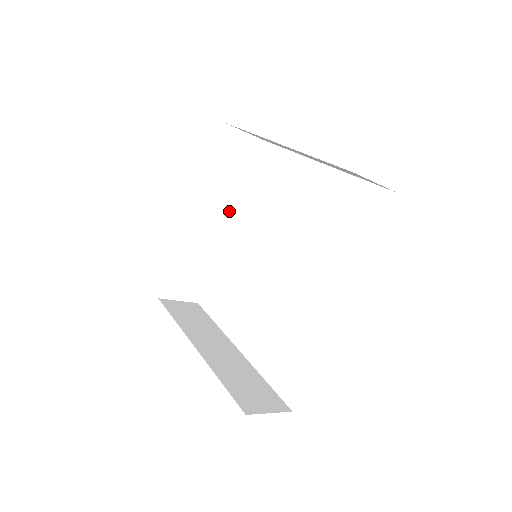
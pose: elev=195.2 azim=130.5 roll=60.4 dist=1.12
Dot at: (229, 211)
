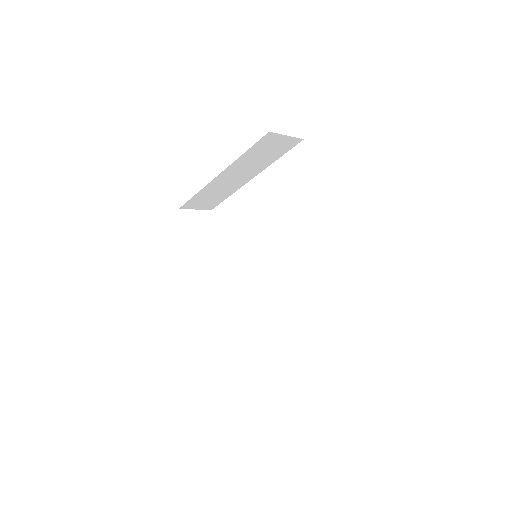
Dot at: (220, 269)
